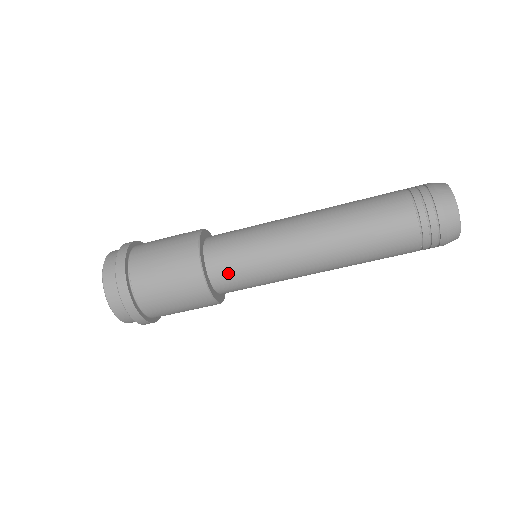
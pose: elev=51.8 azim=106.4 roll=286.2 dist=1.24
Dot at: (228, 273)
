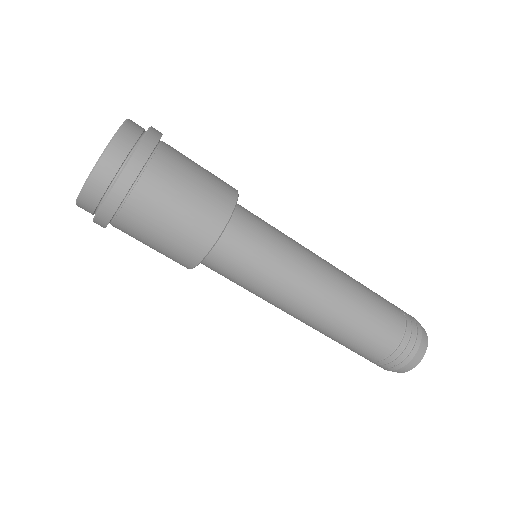
Dot at: (223, 268)
